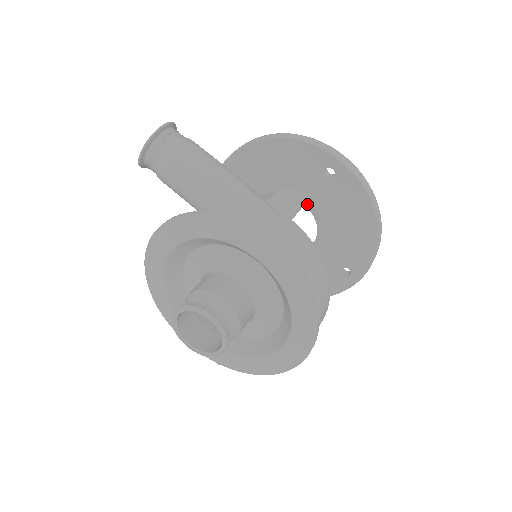
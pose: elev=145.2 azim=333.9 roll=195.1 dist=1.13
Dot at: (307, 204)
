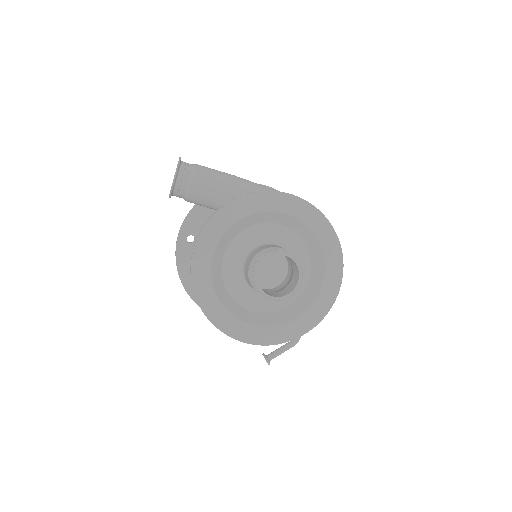
Dot at: occluded
